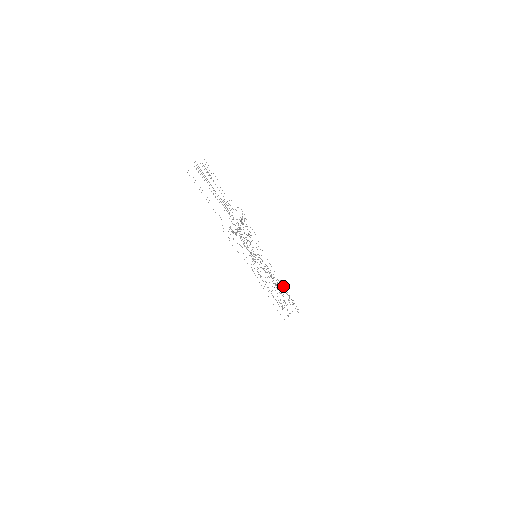
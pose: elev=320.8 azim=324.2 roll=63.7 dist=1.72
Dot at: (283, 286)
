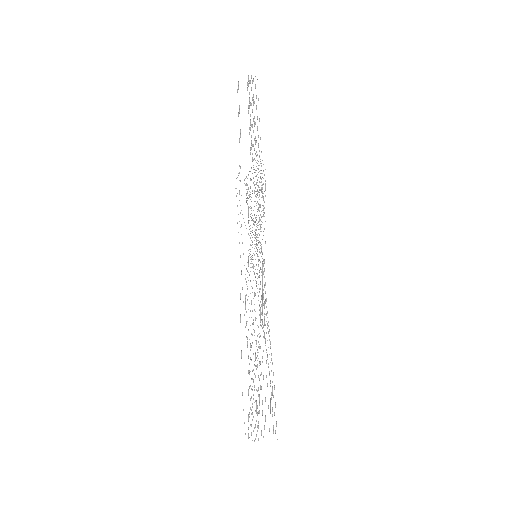
Dot at: occluded
